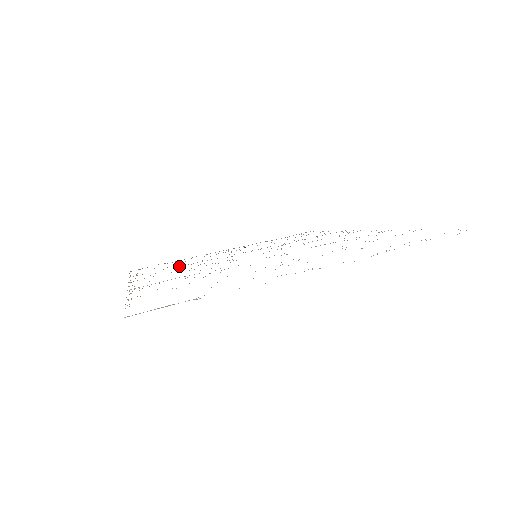
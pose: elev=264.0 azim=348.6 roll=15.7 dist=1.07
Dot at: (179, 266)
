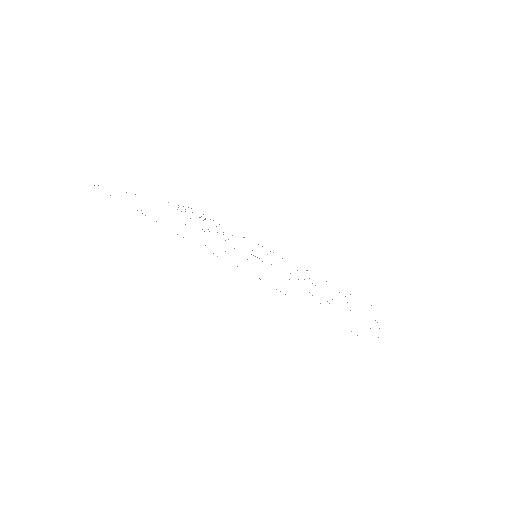
Dot at: occluded
